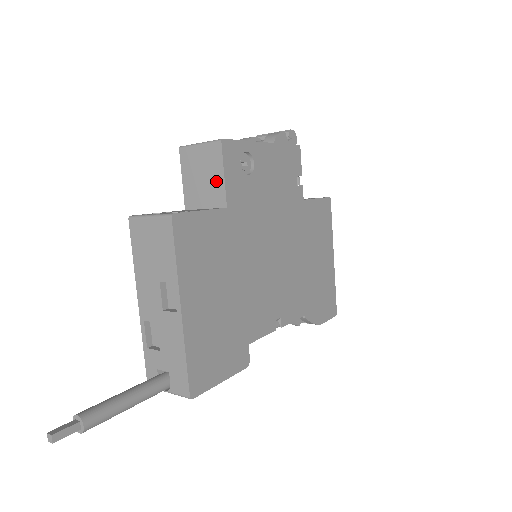
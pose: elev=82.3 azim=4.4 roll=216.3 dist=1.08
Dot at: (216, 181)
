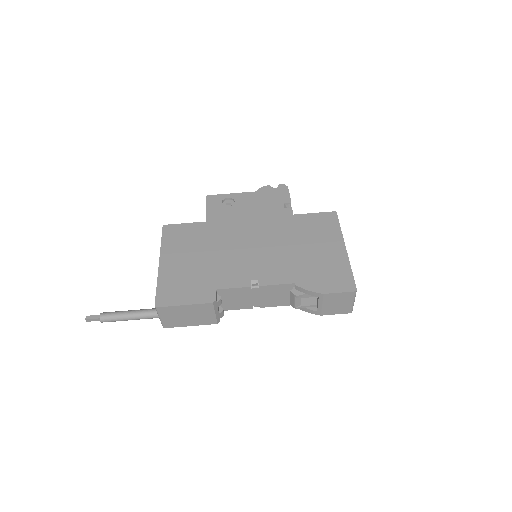
Dot at: occluded
